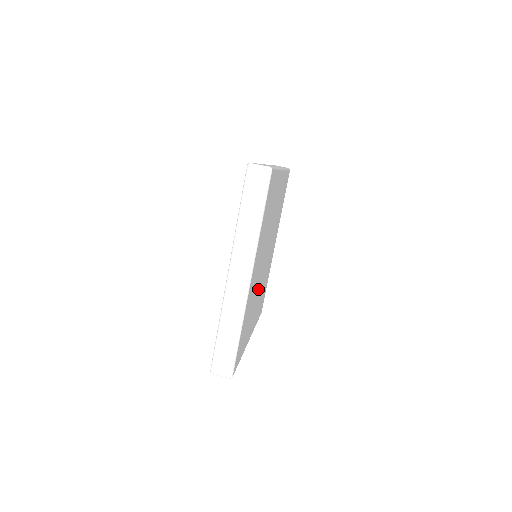
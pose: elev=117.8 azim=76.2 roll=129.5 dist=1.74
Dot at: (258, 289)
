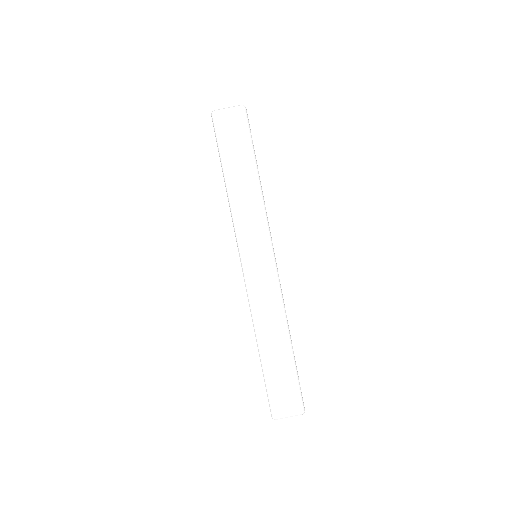
Dot at: occluded
